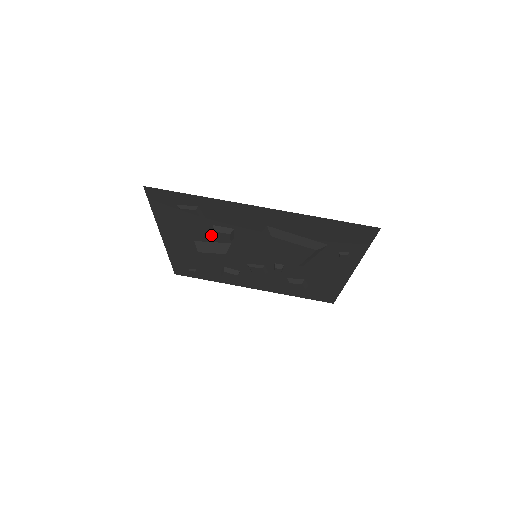
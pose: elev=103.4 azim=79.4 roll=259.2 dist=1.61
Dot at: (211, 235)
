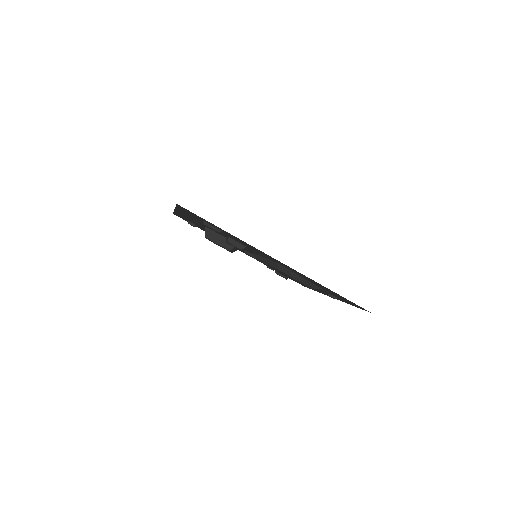
Dot at: (223, 235)
